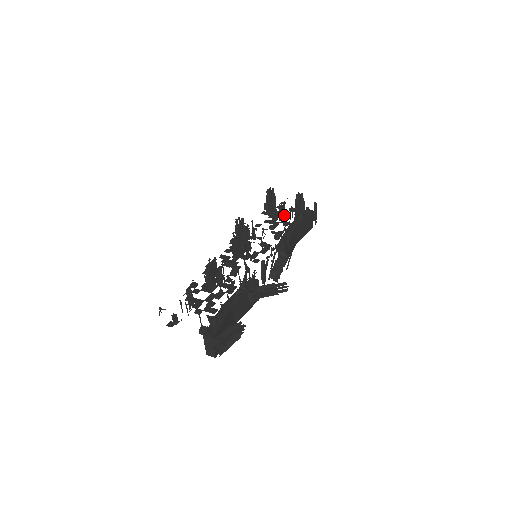
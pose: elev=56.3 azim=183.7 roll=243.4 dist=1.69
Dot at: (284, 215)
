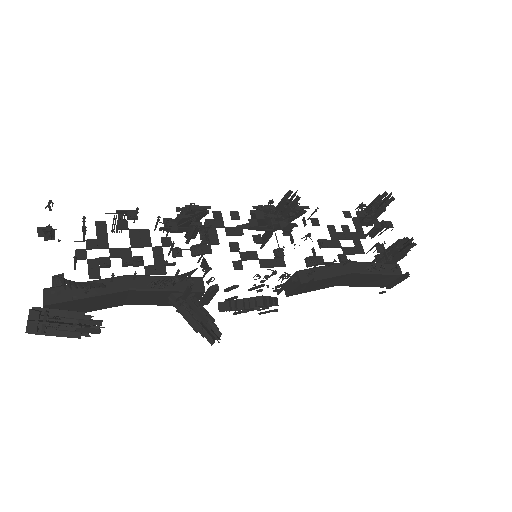
Dot at: (360, 243)
